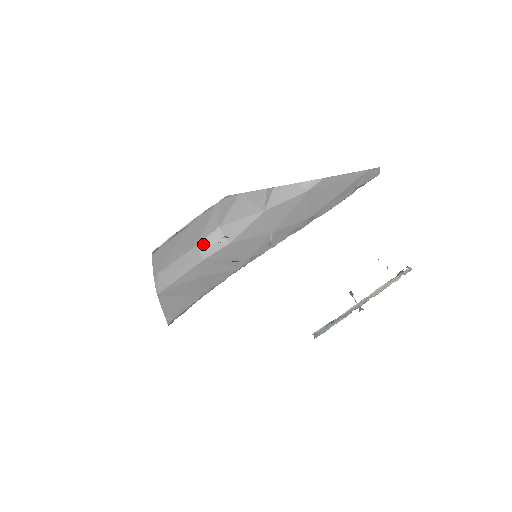
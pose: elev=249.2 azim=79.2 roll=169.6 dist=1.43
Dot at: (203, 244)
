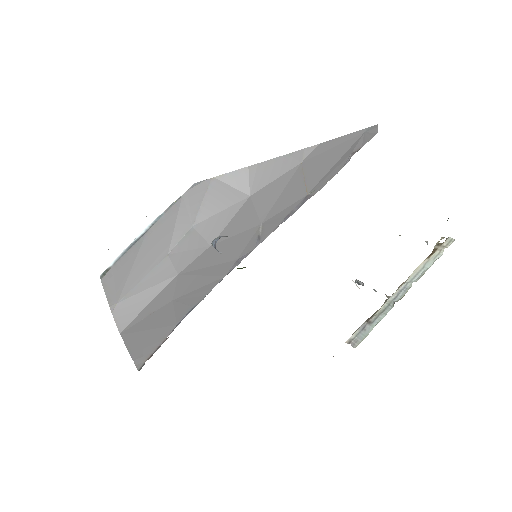
Dot at: (175, 252)
